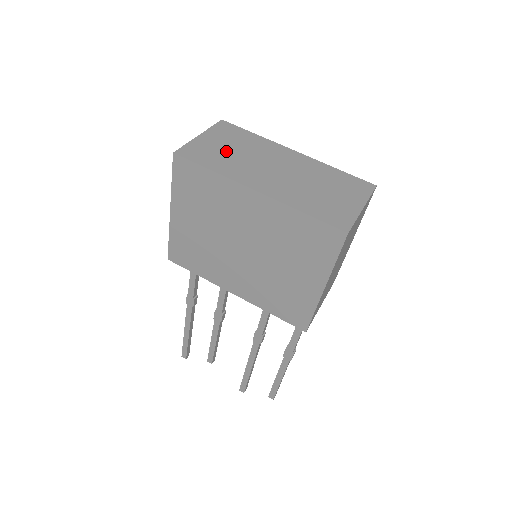
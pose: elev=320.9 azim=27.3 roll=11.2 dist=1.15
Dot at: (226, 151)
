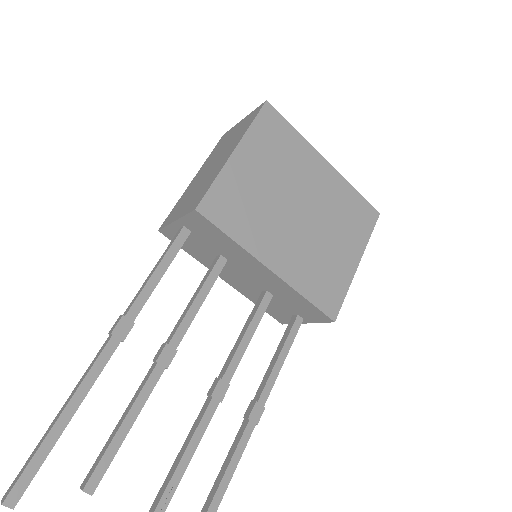
Dot at: occluded
